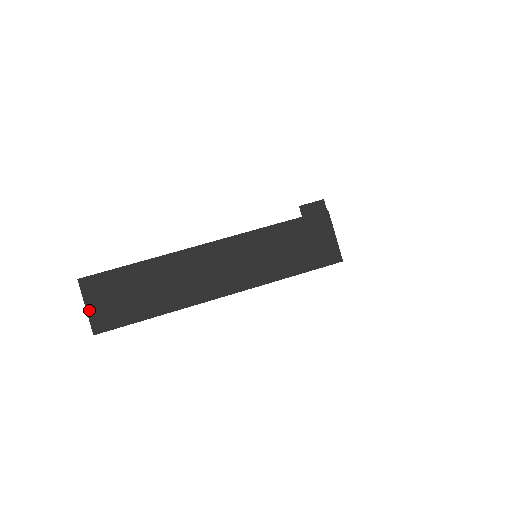
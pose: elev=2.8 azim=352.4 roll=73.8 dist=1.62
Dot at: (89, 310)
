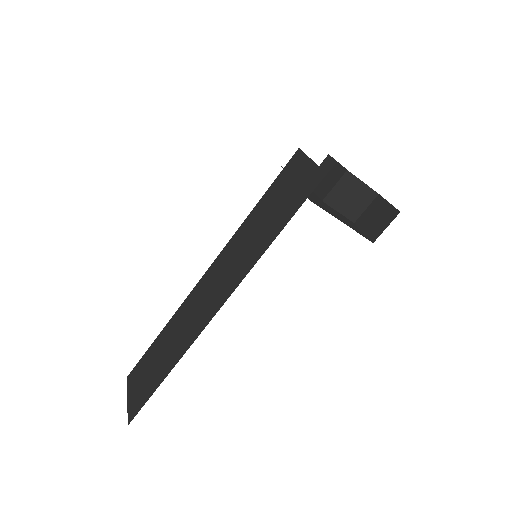
Dot at: (129, 401)
